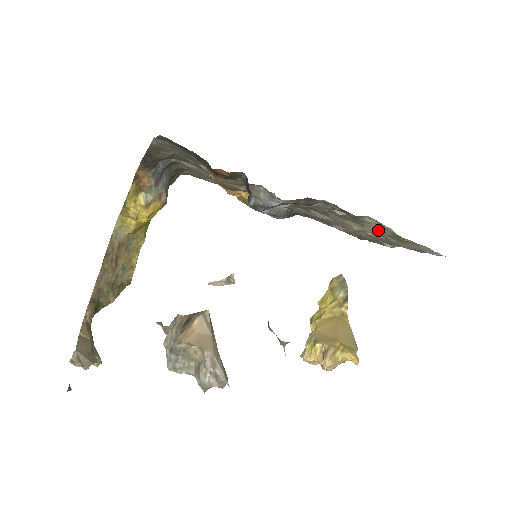
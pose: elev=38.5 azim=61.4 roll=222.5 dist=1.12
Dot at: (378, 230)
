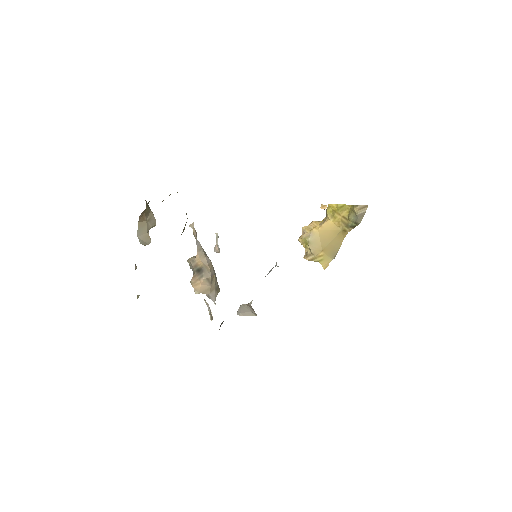
Dot at: occluded
